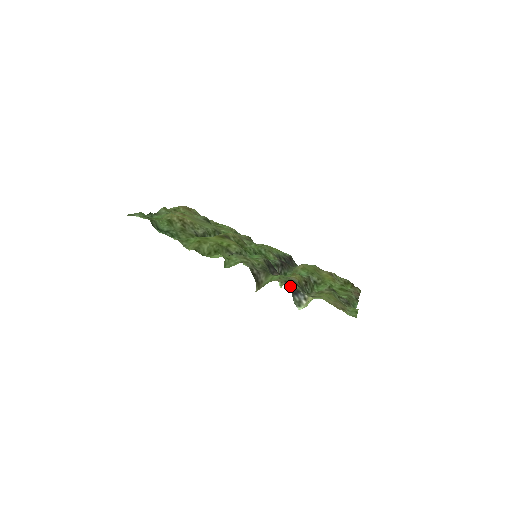
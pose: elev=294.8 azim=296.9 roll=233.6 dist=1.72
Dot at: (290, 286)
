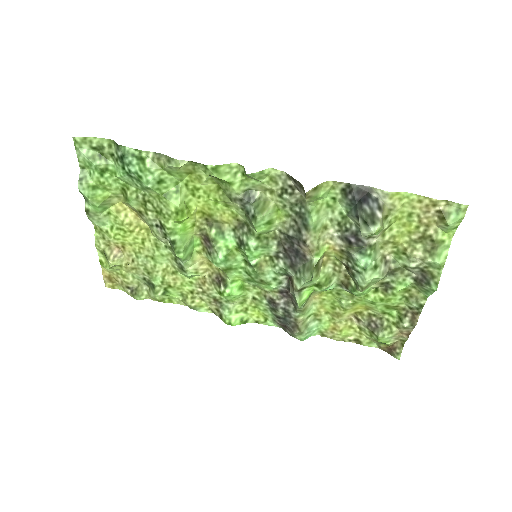
Dot at: (348, 203)
